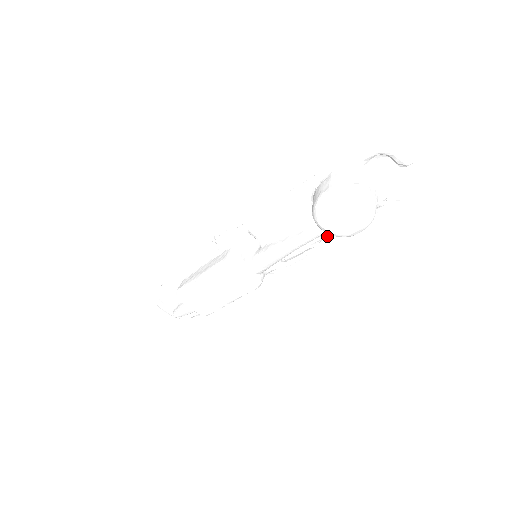
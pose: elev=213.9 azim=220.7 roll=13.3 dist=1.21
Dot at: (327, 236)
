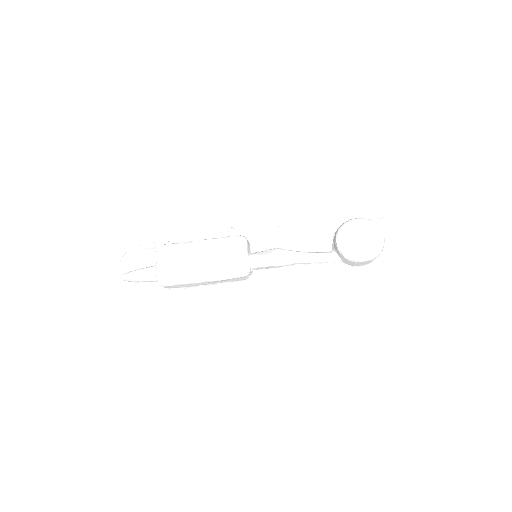
Dot at: (323, 269)
